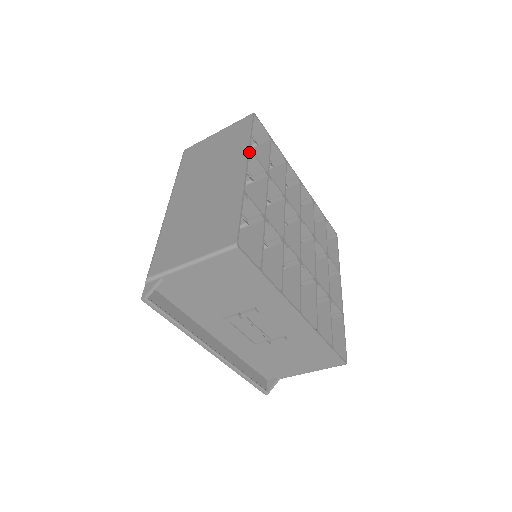
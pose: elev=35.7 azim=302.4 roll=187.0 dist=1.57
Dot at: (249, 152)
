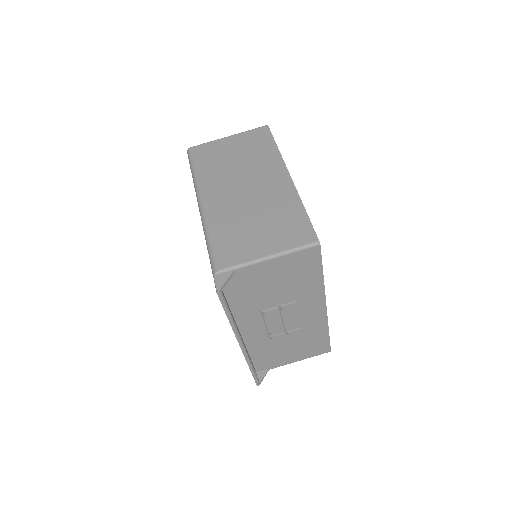
Dot at: (283, 161)
